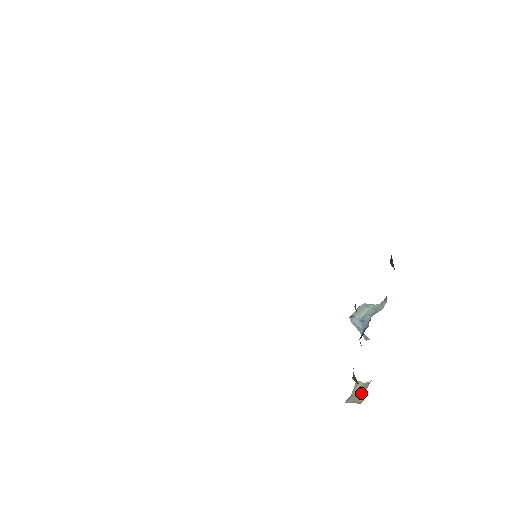
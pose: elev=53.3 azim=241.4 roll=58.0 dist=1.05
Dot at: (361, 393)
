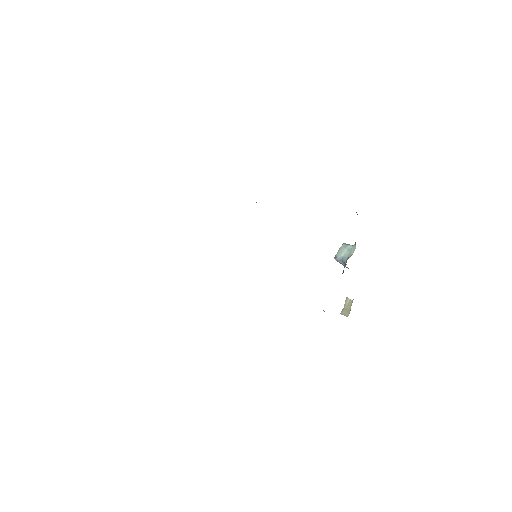
Dot at: (348, 308)
